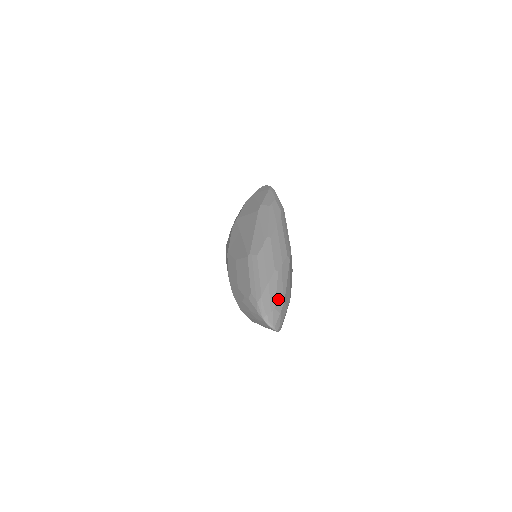
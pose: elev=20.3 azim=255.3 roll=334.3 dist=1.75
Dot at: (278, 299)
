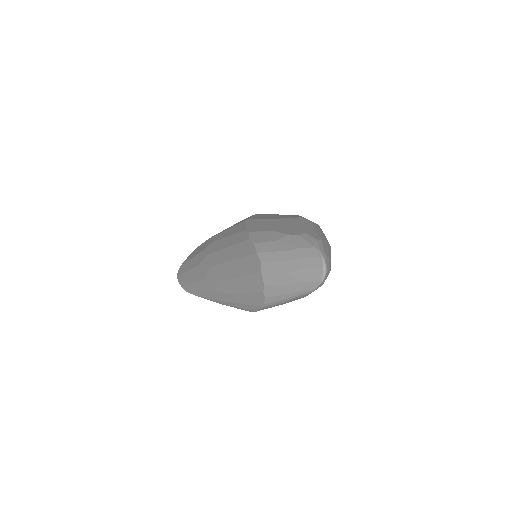
Dot at: occluded
